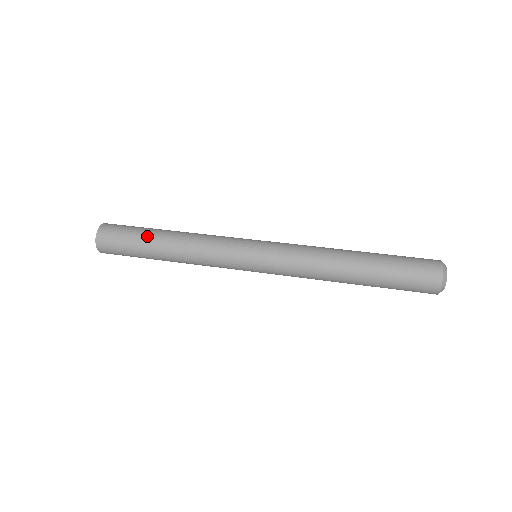
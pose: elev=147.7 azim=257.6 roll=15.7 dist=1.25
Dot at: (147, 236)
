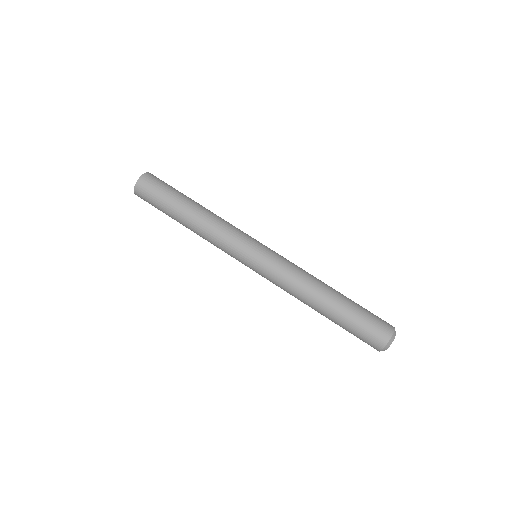
Dot at: (171, 212)
